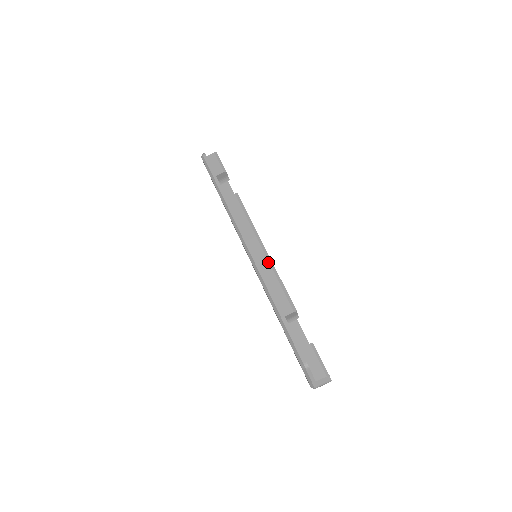
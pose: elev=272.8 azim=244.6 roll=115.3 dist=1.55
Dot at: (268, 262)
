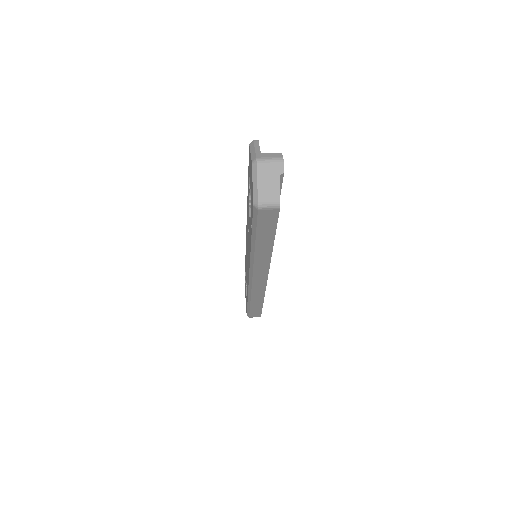
Dot at: occluded
